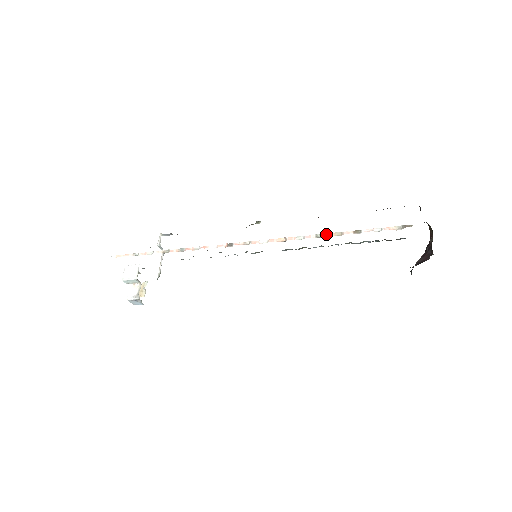
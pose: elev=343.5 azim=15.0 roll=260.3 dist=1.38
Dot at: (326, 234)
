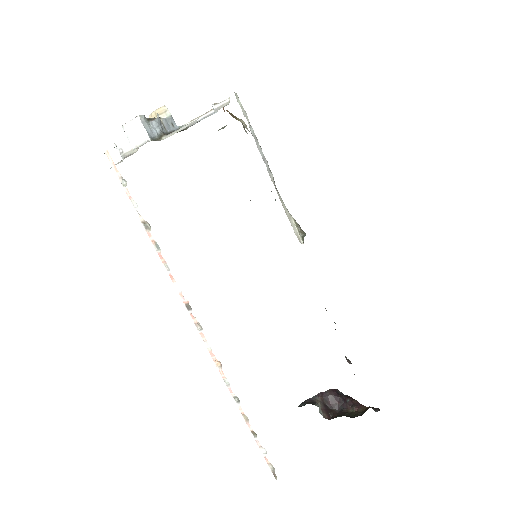
Dot at: (240, 407)
